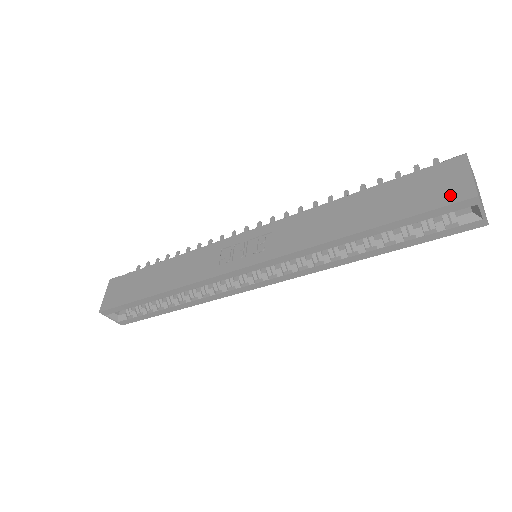
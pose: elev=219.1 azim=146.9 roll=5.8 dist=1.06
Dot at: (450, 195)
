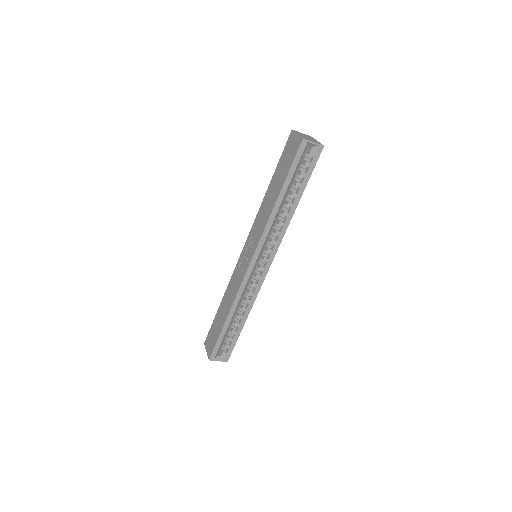
Dot at: (295, 148)
